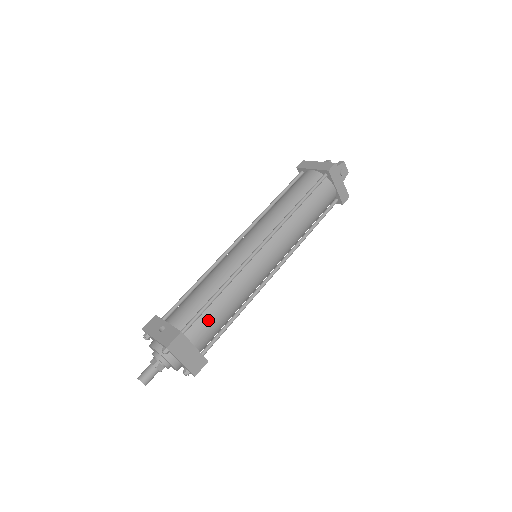
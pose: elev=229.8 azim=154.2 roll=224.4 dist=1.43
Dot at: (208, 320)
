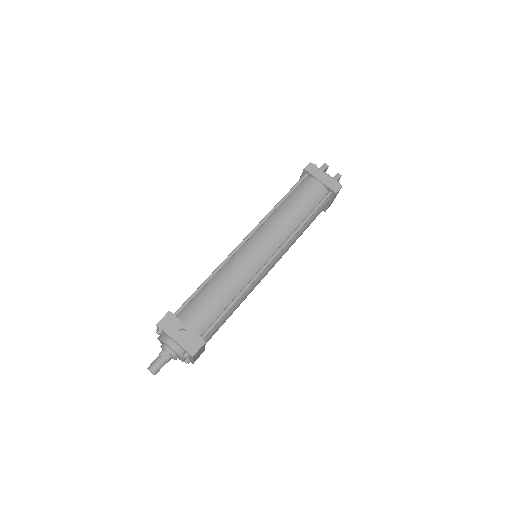
Dot at: (220, 324)
